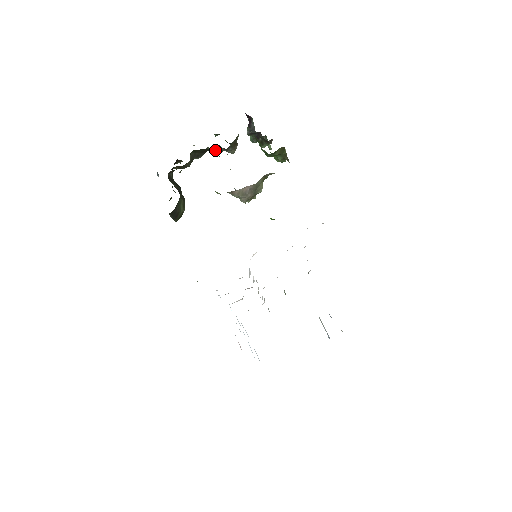
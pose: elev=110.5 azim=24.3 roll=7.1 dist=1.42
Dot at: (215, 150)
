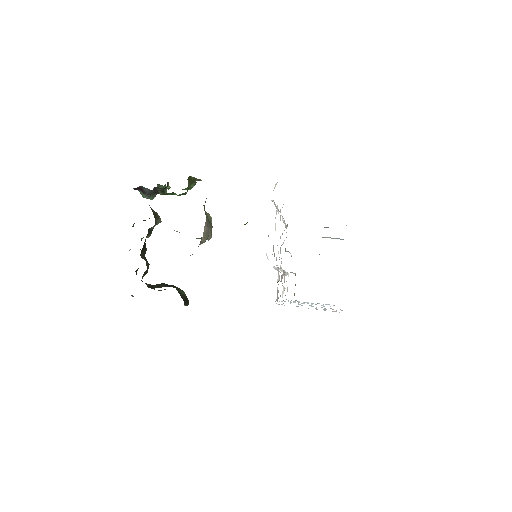
Dot at: (149, 234)
